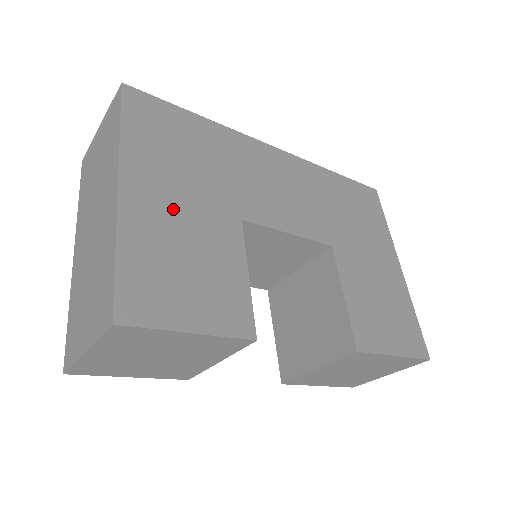
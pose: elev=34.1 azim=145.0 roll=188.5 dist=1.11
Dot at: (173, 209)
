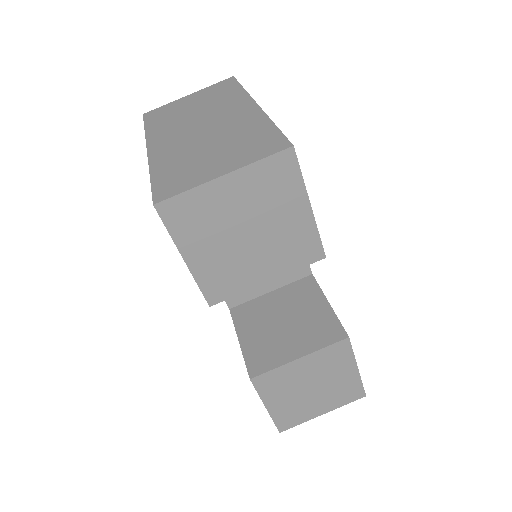
Dot at: occluded
